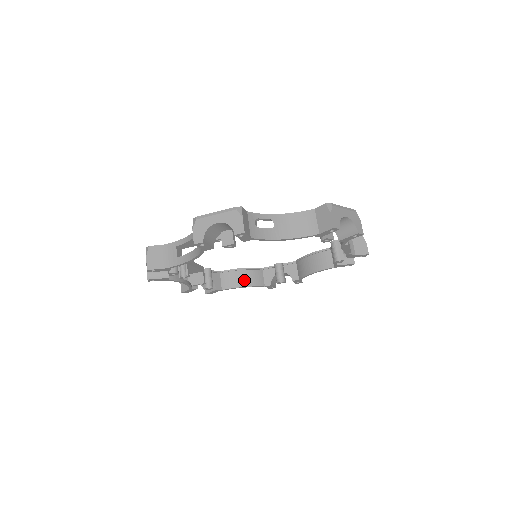
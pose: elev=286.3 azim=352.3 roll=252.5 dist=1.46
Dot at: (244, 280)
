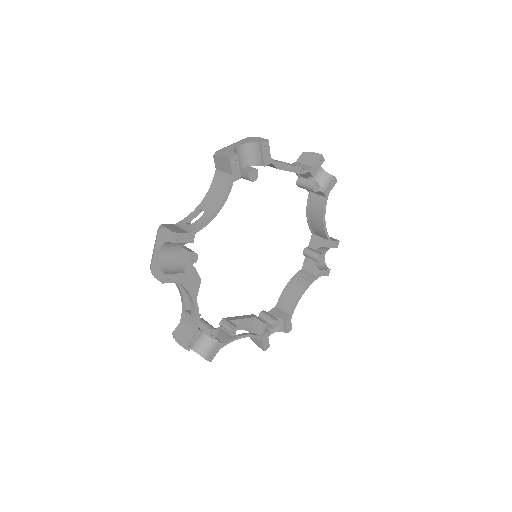
Dot at: (296, 290)
